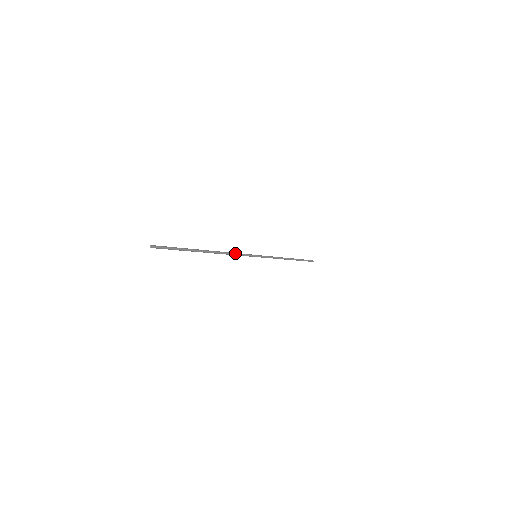
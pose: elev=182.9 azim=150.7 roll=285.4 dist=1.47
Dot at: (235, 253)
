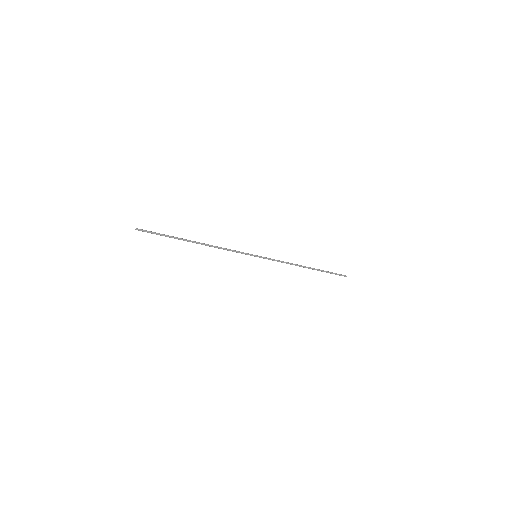
Dot at: (227, 249)
